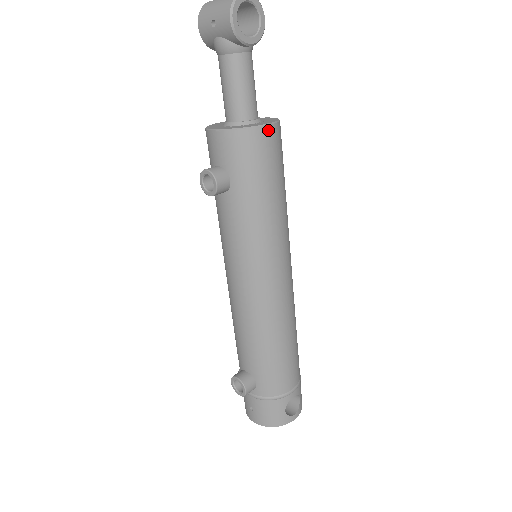
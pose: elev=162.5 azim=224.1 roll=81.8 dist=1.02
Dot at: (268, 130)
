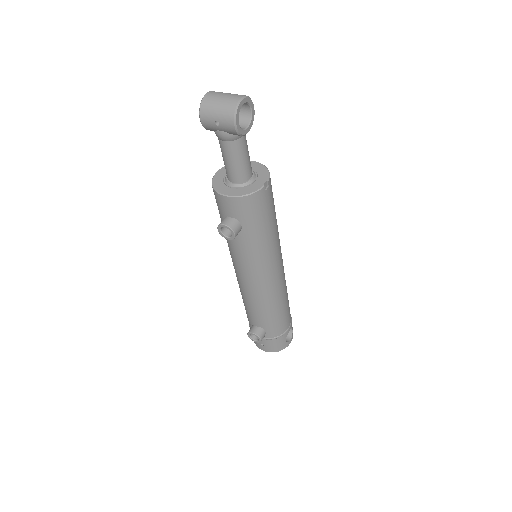
Dot at: (265, 187)
